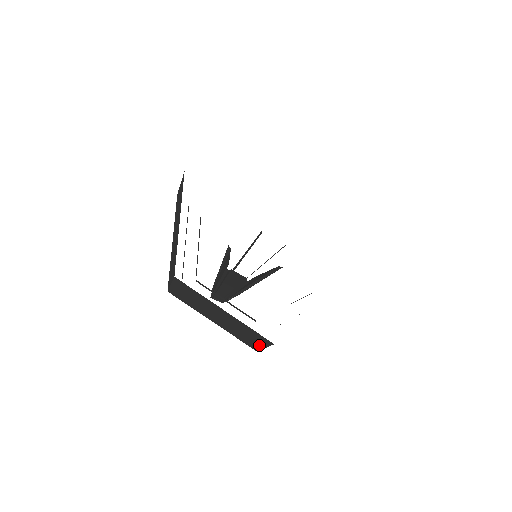
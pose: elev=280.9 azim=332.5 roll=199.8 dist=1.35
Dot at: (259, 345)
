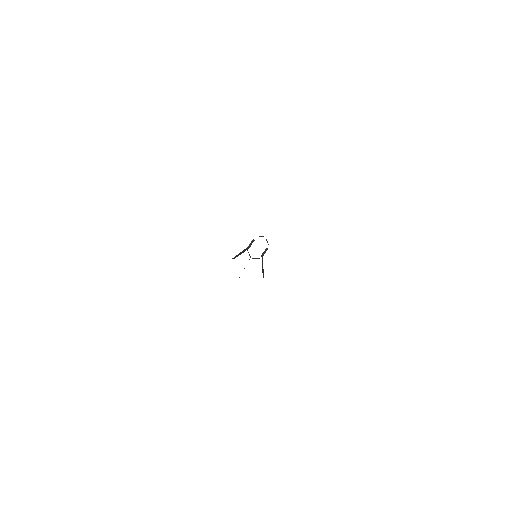
Dot at: occluded
